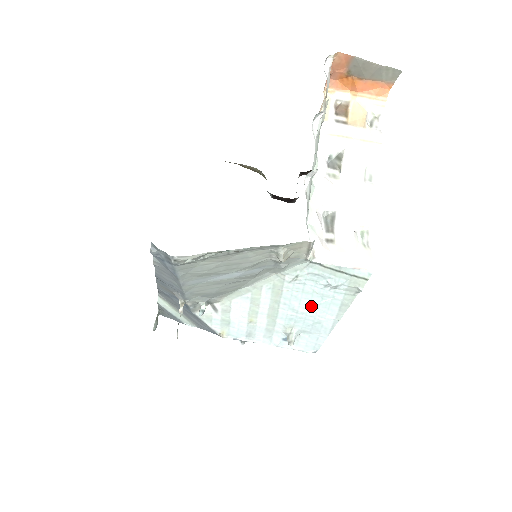
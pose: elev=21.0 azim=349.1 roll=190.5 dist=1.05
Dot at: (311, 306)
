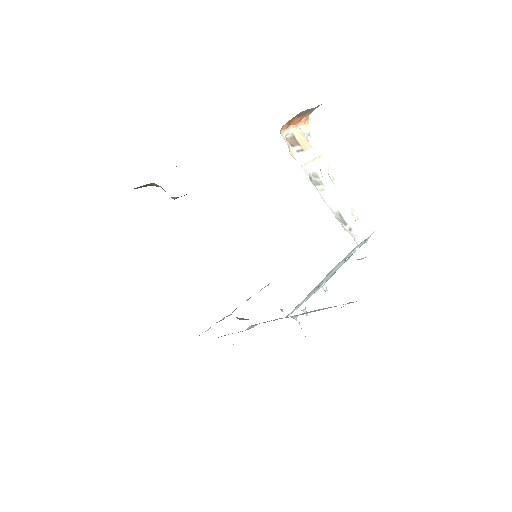
Dot at: occluded
